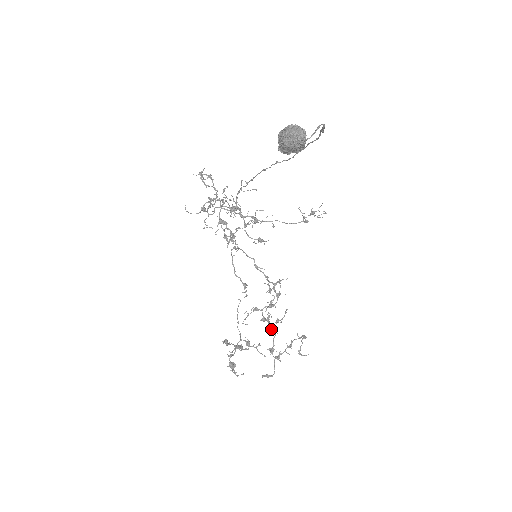
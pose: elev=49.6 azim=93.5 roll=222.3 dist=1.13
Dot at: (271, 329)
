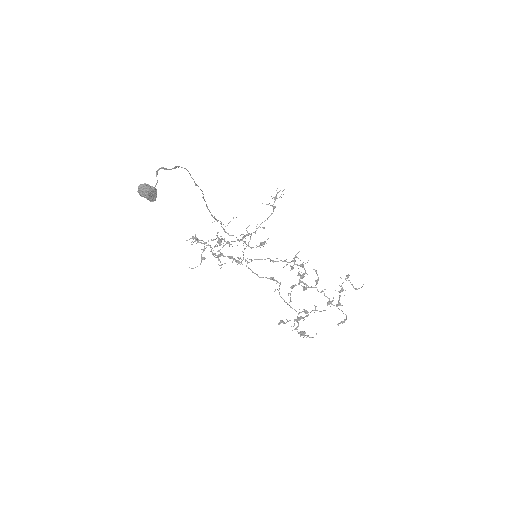
Dot at: (317, 290)
